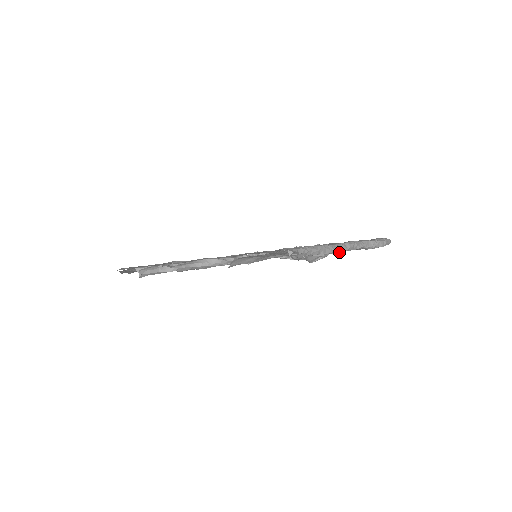
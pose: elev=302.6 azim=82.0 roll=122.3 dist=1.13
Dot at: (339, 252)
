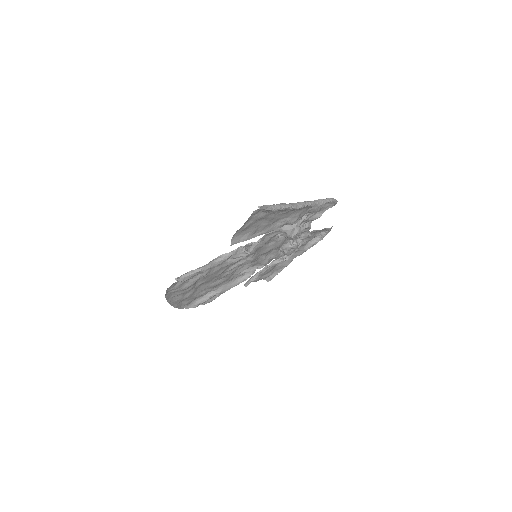
Dot at: (297, 207)
